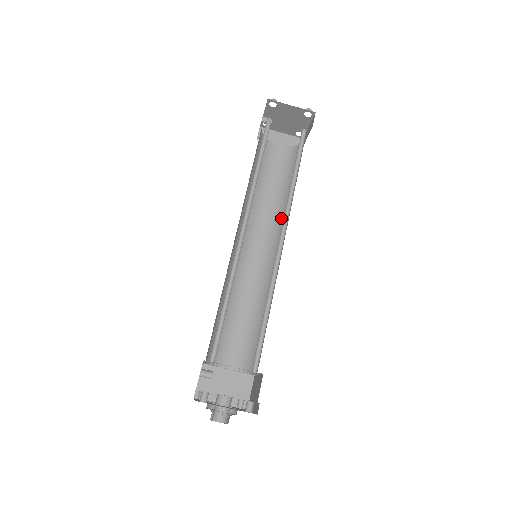
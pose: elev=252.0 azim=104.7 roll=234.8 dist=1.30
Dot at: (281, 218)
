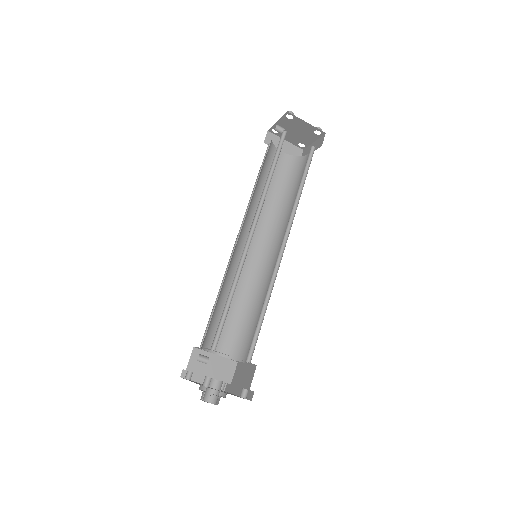
Dot at: (278, 223)
